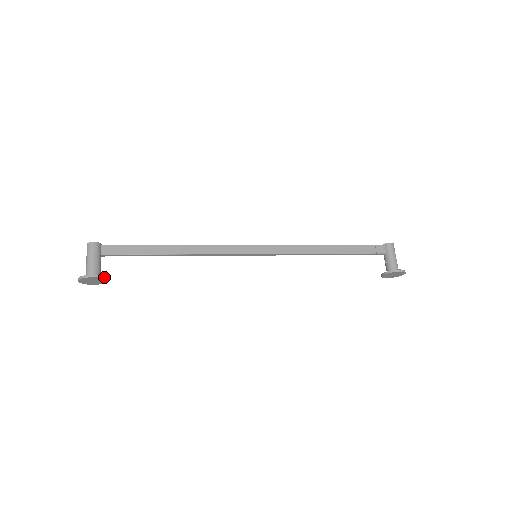
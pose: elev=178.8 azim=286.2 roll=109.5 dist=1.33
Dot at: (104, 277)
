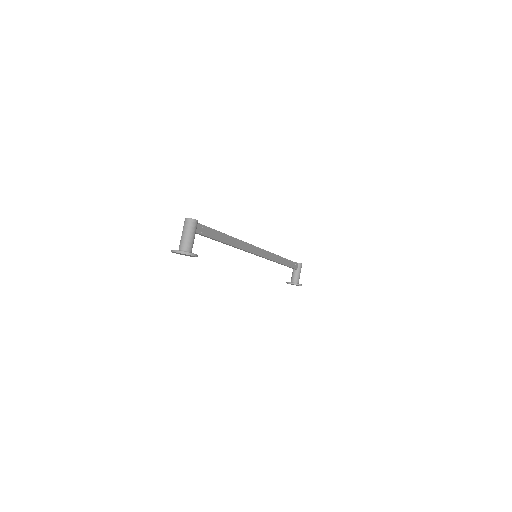
Dot at: (197, 256)
